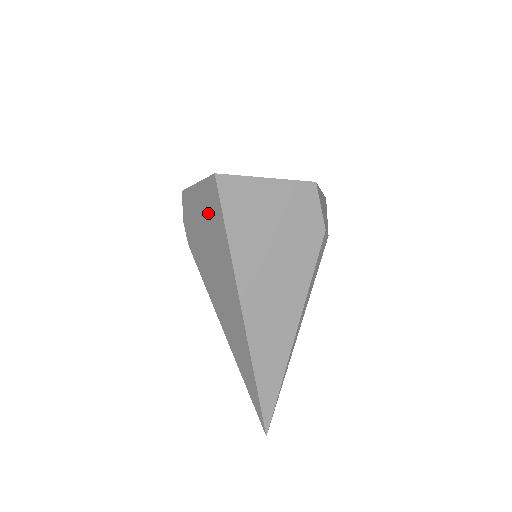
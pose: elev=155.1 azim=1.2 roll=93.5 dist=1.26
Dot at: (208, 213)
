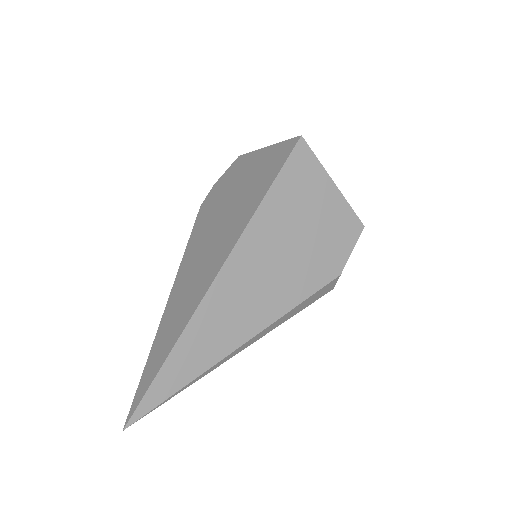
Dot at: (259, 172)
